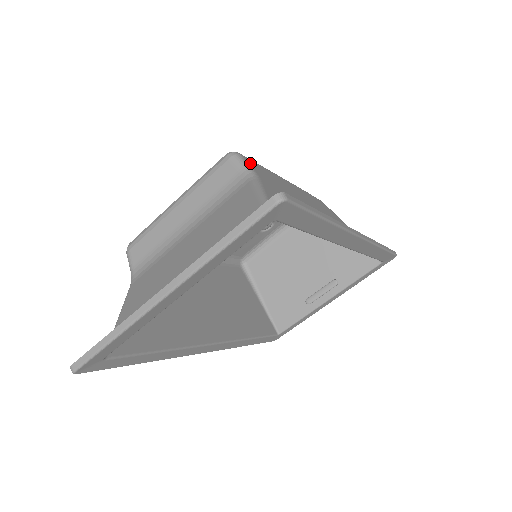
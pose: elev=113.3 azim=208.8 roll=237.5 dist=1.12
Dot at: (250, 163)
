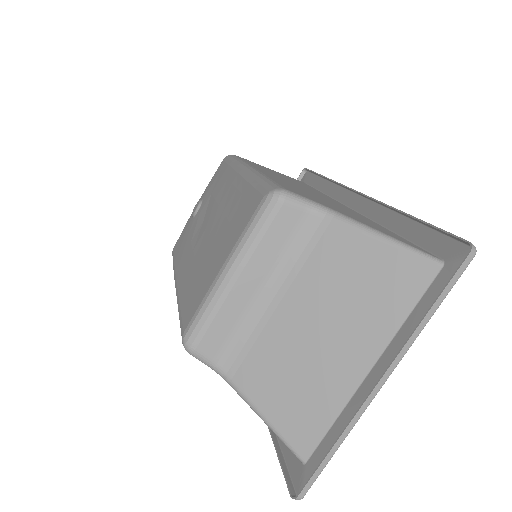
Dot at: (296, 193)
